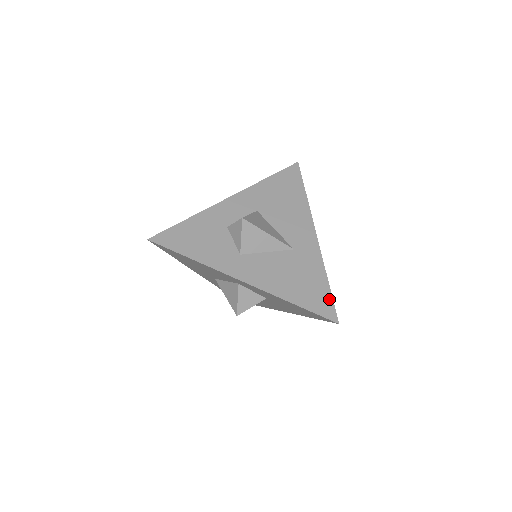
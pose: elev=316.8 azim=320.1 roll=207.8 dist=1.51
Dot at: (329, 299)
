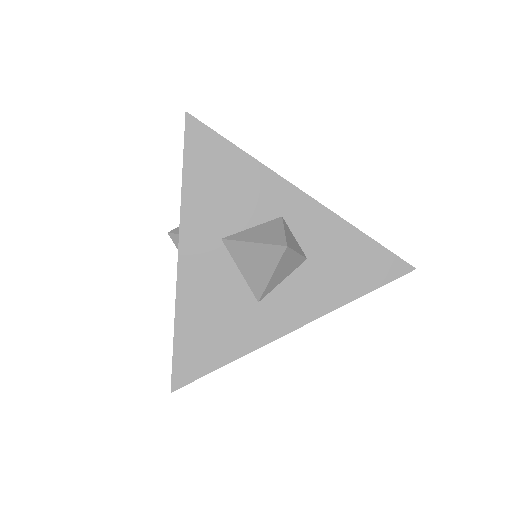
Dot at: occluded
